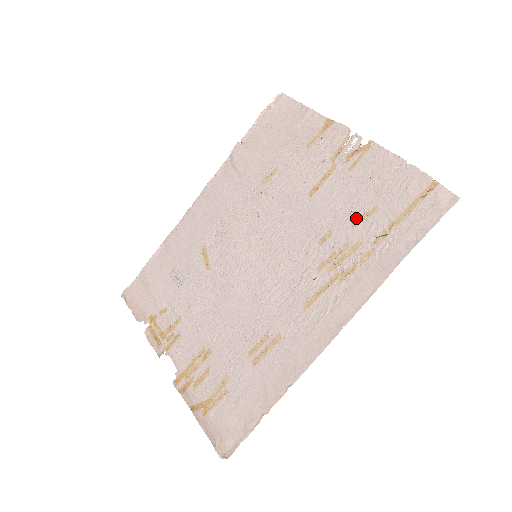
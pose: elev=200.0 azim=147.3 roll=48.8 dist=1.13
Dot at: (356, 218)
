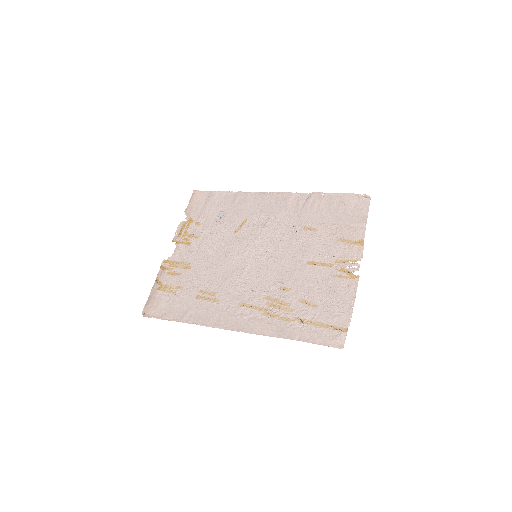
Dot at: (305, 299)
